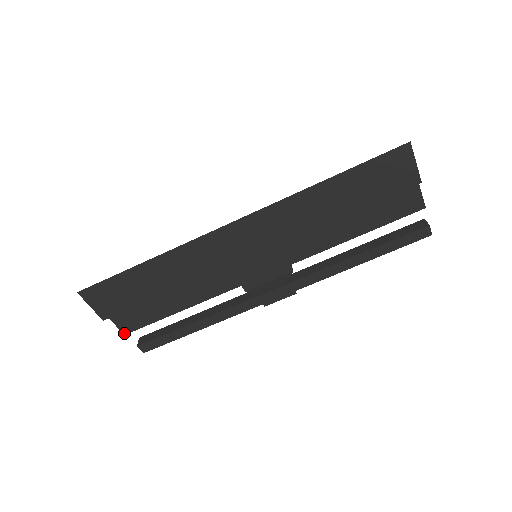
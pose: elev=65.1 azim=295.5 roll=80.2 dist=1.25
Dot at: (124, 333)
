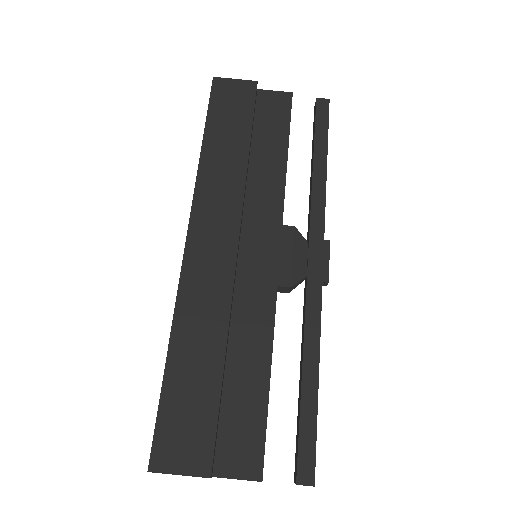
Dot at: (259, 479)
